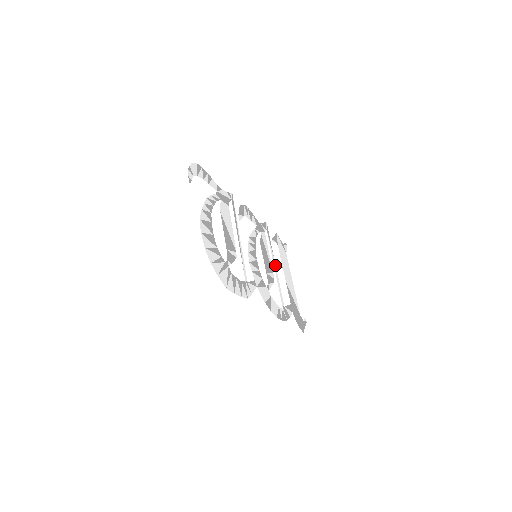
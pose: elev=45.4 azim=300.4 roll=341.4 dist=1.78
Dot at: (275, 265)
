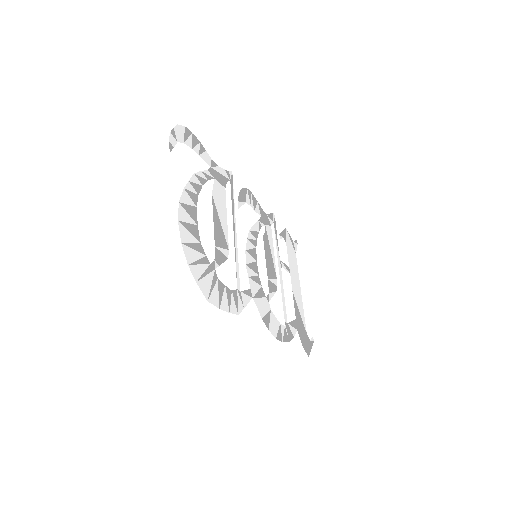
Dot at: (280, 268)
